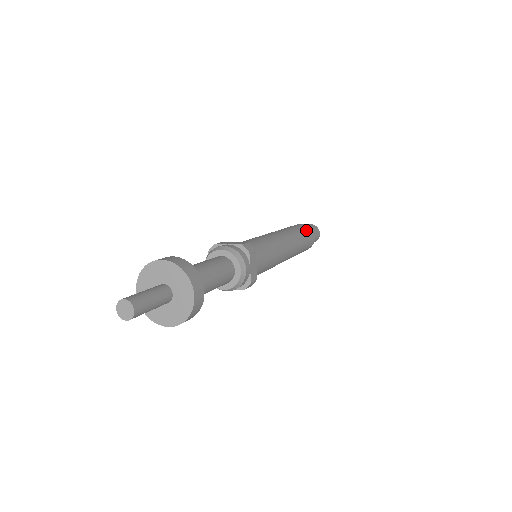
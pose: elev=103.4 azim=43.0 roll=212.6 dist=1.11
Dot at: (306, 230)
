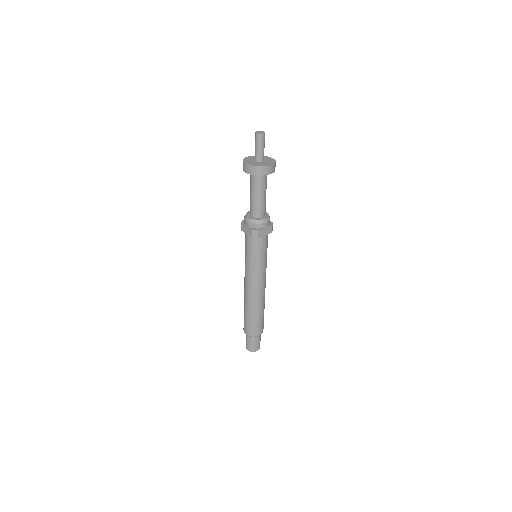
Dot at: occluded
